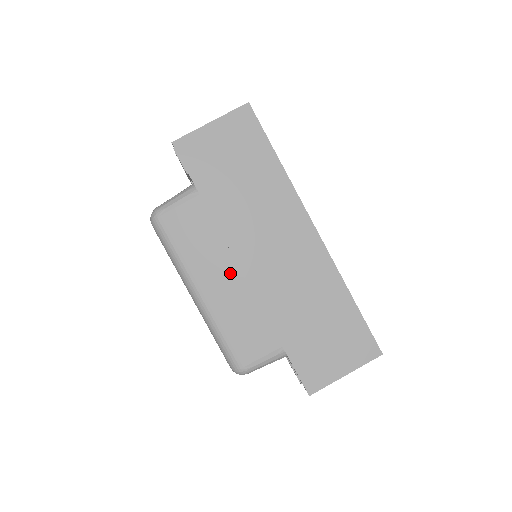
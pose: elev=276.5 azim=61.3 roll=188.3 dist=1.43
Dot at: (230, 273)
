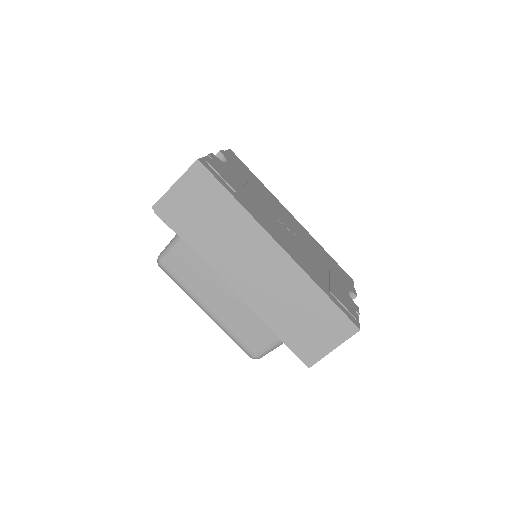
Dot at: (224, 293)
